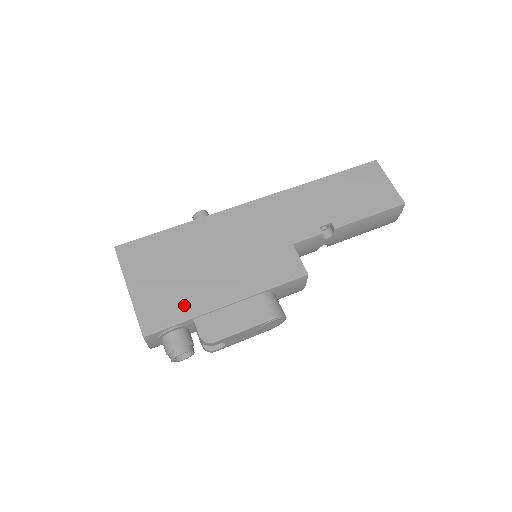
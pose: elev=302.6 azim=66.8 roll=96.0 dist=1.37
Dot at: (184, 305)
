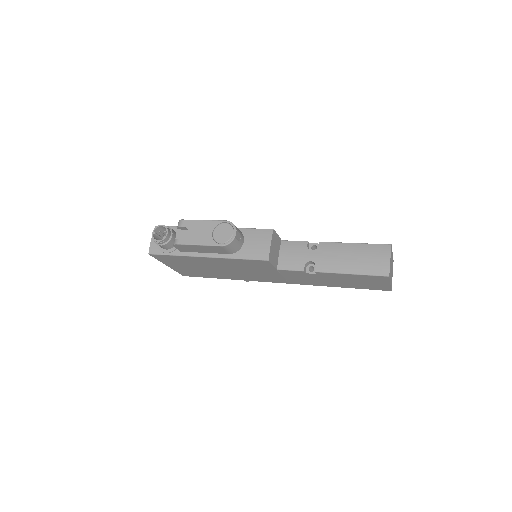
Dot at: occluded
